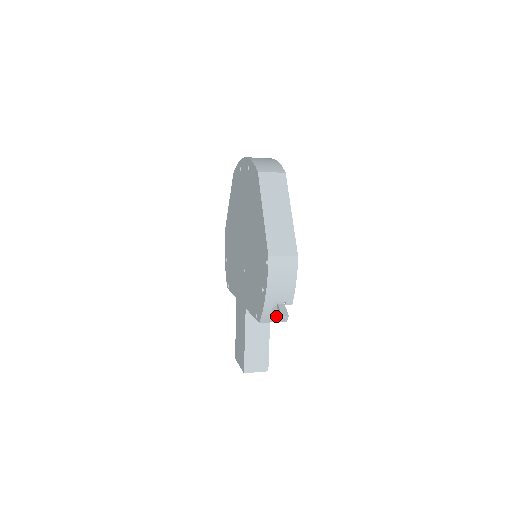
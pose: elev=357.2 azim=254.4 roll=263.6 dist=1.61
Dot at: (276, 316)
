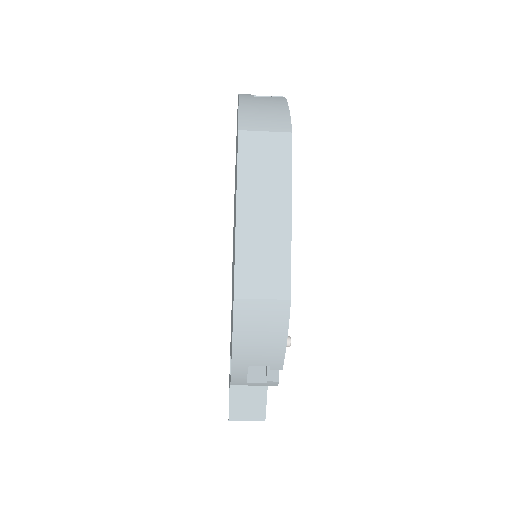
Dot at: (259, 377)
